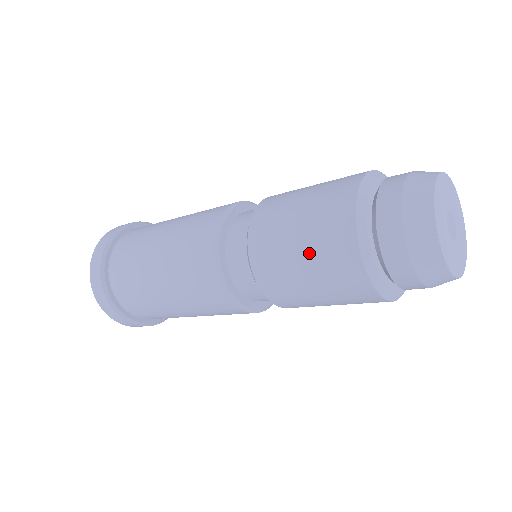
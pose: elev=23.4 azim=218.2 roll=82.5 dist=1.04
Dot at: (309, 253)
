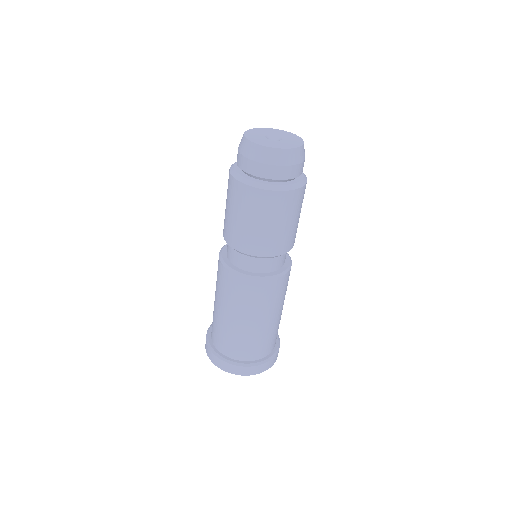
Dot at: (230, 206)
